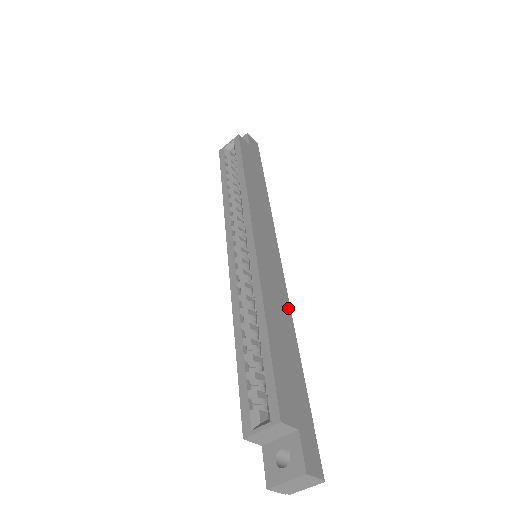
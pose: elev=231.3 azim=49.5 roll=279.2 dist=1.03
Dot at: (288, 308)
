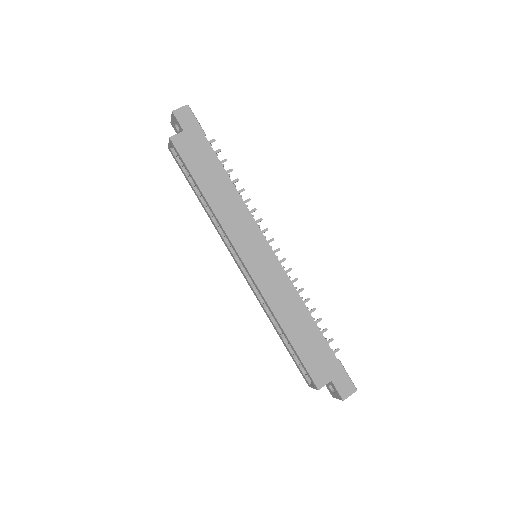
Dot at: (295, 295)
